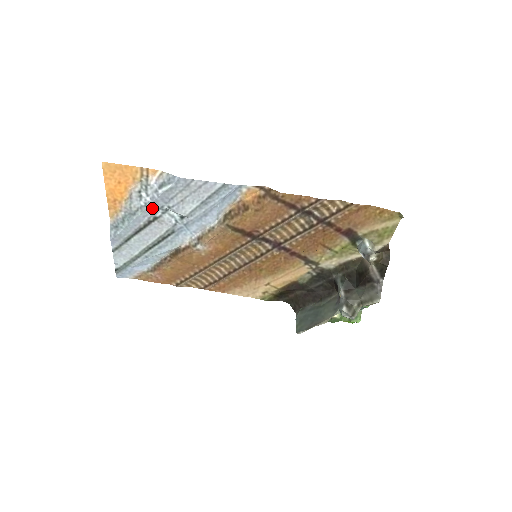
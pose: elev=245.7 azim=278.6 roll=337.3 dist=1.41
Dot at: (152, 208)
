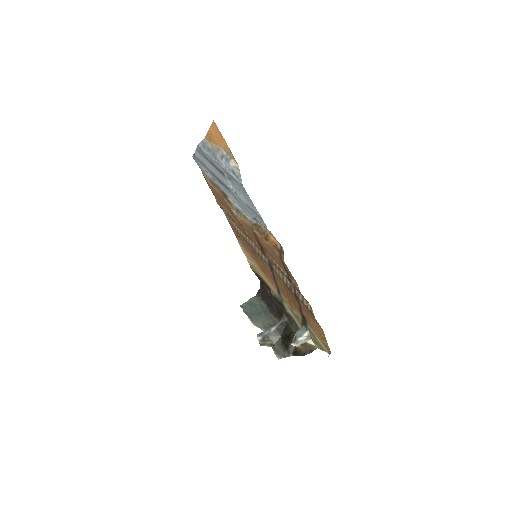
Dot at: occluded
